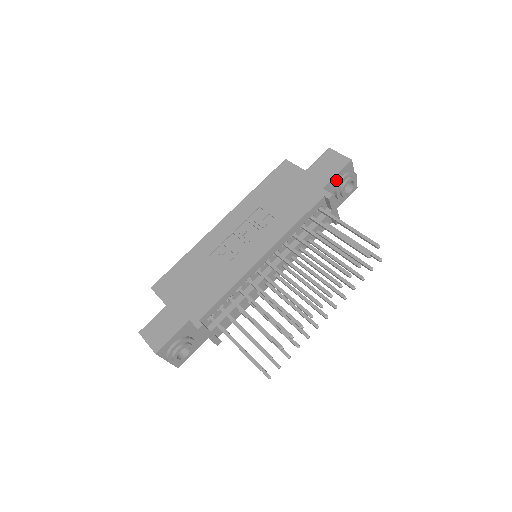
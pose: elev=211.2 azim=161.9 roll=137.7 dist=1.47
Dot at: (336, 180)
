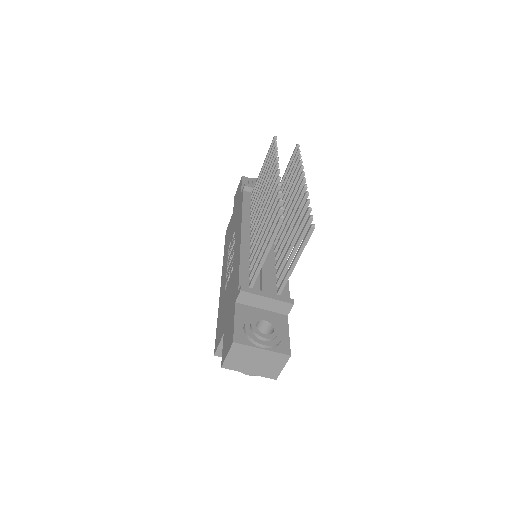
Dot at: occluded
